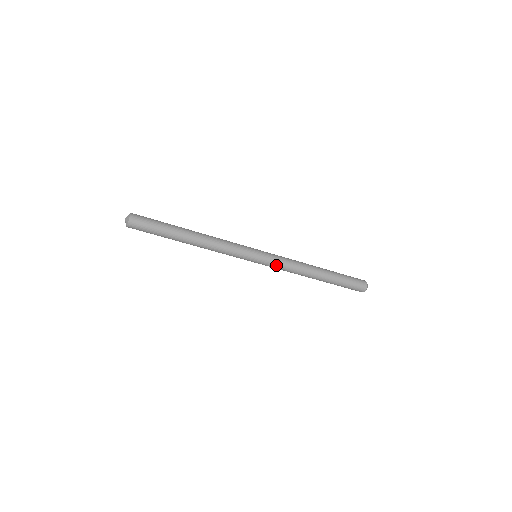
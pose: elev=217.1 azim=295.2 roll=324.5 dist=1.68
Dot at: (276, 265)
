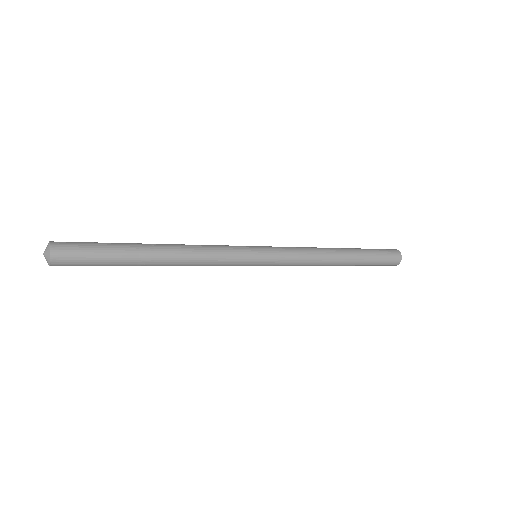
Dot at: (286, 263)
